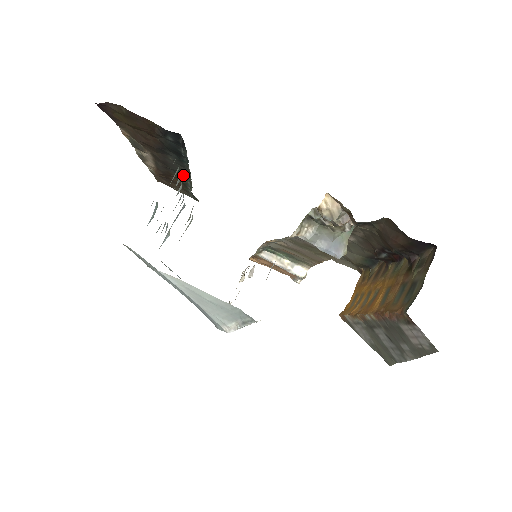
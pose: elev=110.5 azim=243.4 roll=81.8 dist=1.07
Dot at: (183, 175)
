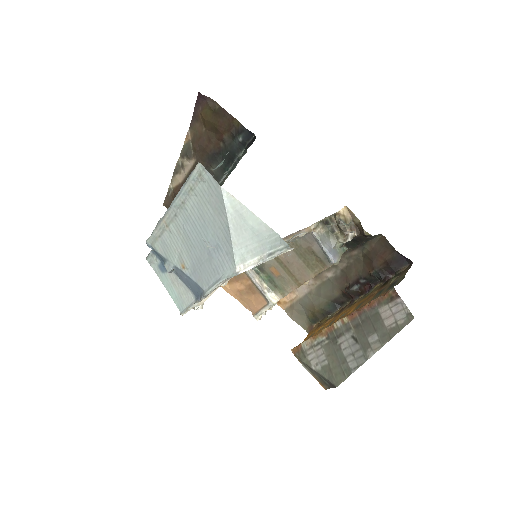
Dot at: occluded
